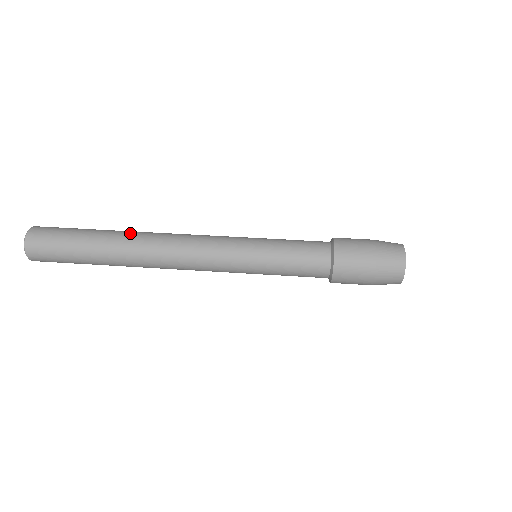
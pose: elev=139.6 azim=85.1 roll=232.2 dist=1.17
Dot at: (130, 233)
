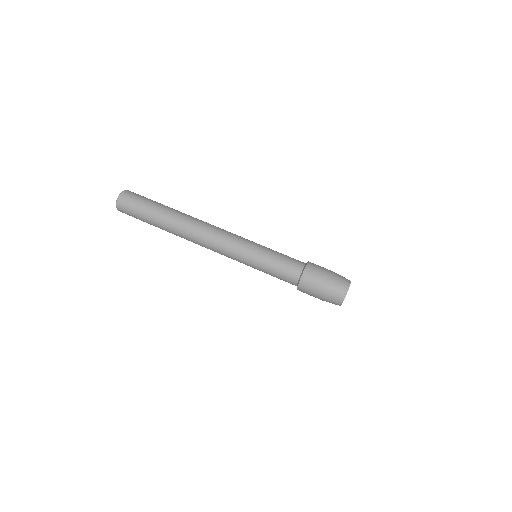
Dot at: (176, 227)
